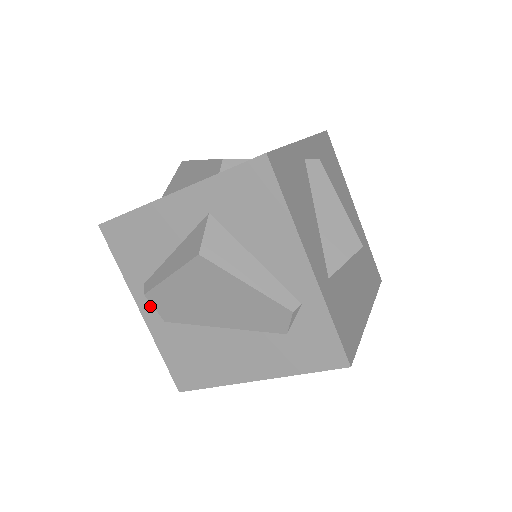
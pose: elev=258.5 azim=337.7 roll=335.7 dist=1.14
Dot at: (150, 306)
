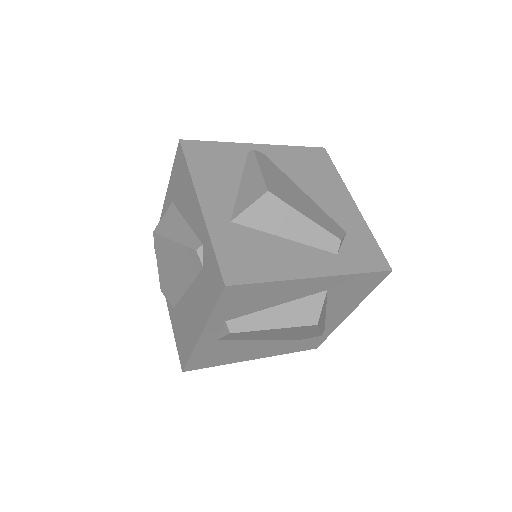
Dot at: (215, 332)
